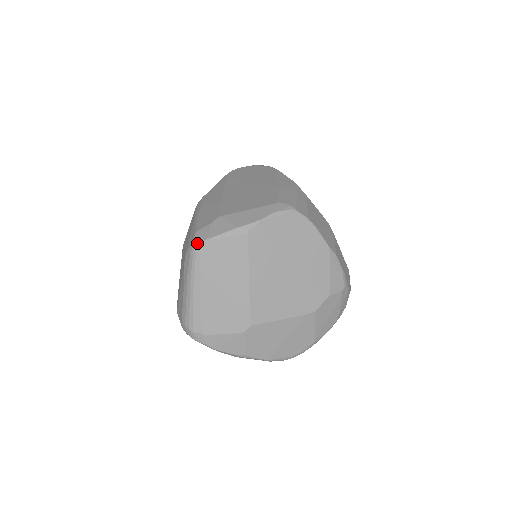
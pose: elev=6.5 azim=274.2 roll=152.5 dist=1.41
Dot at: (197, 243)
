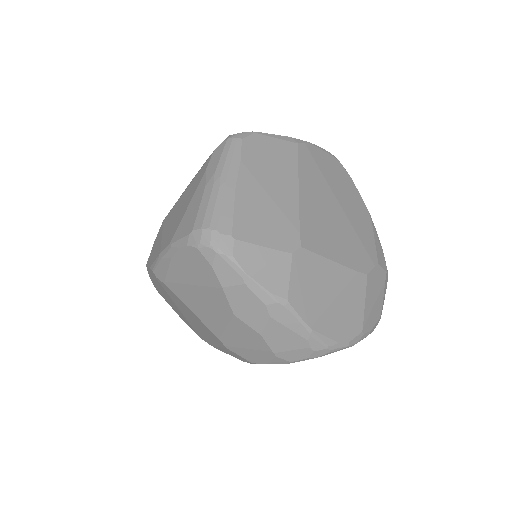
Dot at: (238, 133)
